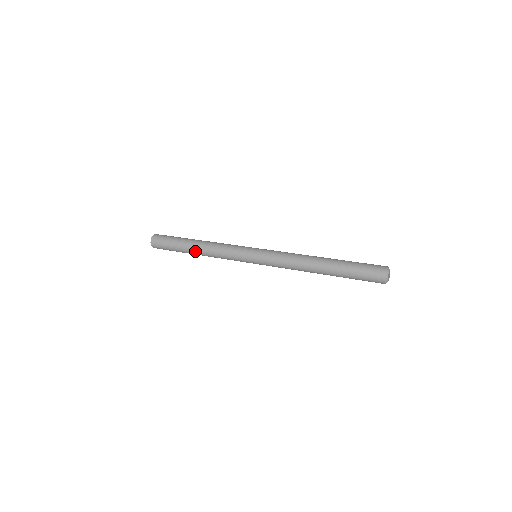
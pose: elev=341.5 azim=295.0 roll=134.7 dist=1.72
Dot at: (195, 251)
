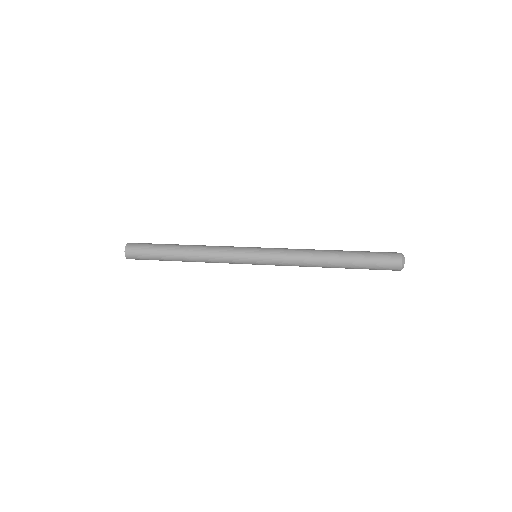
Dot at: (183, 254)
